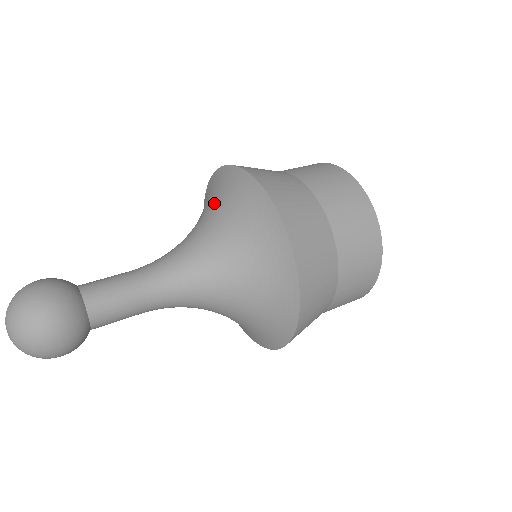
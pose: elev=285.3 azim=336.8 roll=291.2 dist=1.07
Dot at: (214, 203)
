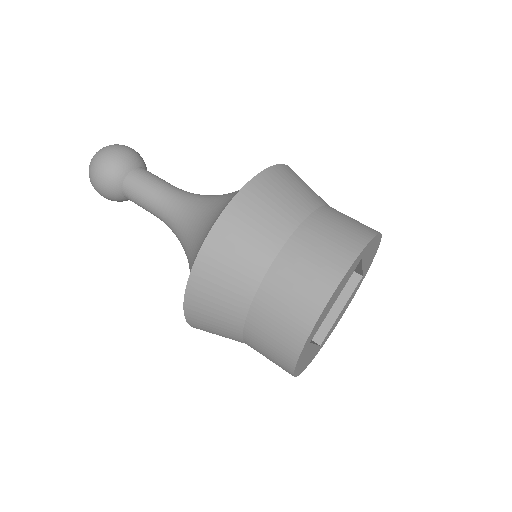
Dot at: occluded
